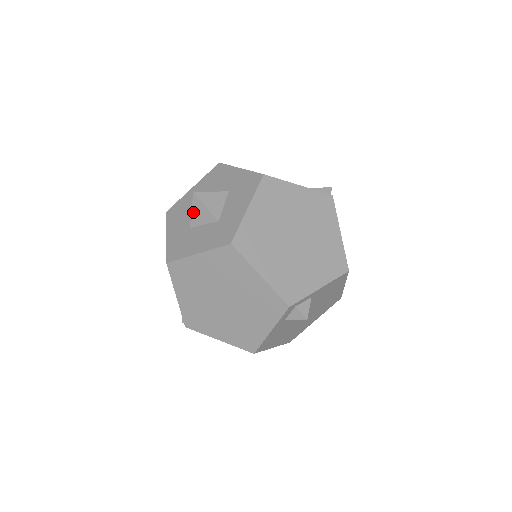
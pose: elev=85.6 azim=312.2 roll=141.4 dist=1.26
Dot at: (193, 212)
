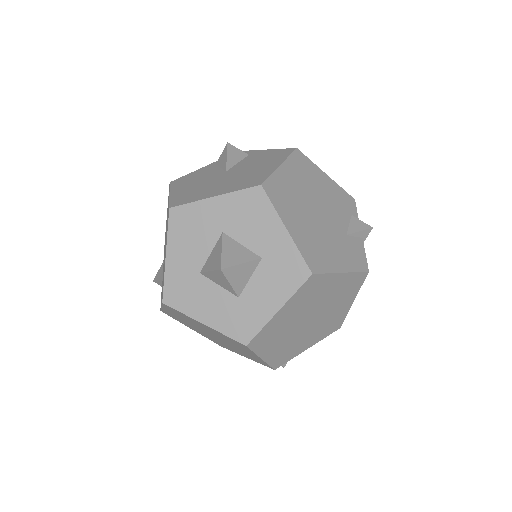
Dot at: (211, 273)
